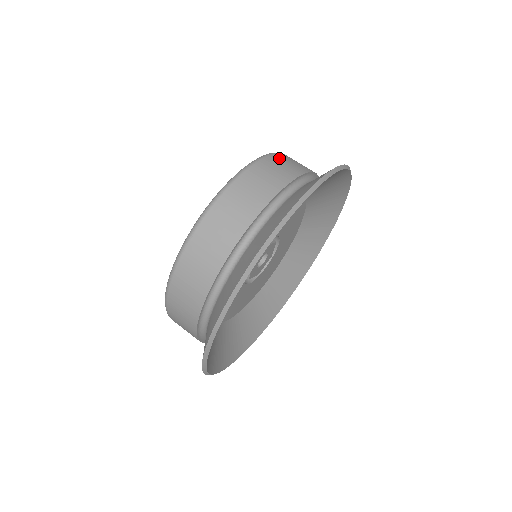
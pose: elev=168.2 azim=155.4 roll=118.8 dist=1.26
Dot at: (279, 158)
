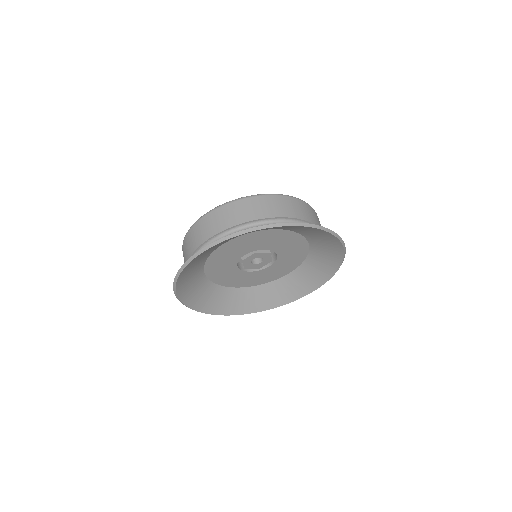
Dot at: (270, 200)
